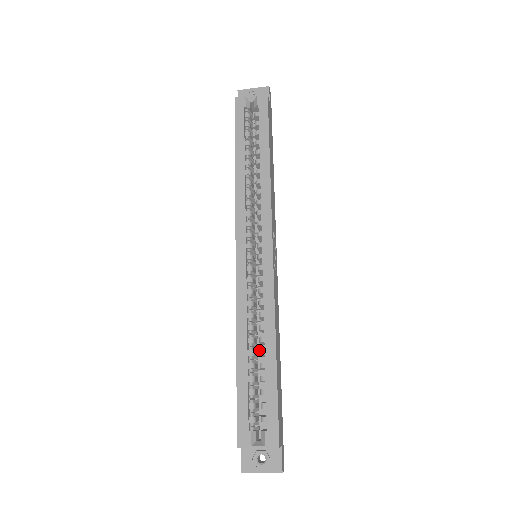
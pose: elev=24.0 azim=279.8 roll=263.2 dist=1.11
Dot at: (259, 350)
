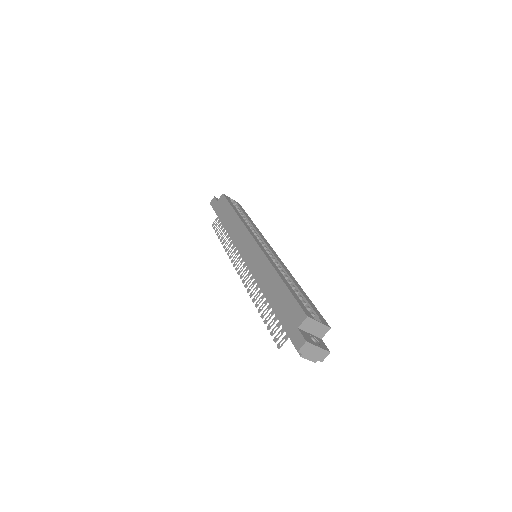
Dot at: occluded
